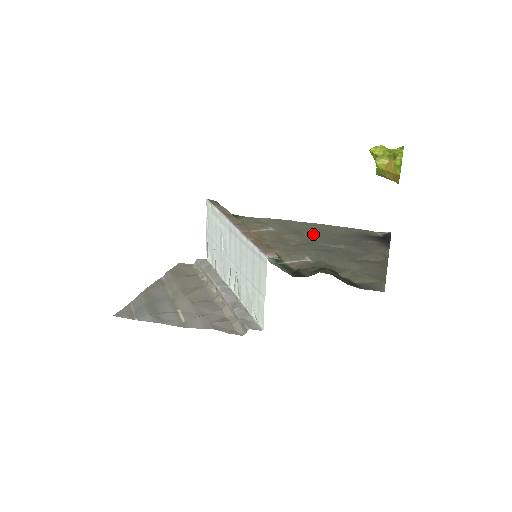
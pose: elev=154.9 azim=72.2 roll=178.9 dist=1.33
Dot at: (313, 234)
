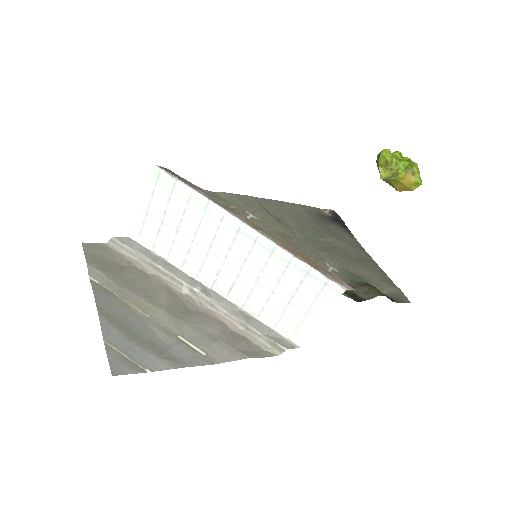
Dot at: (293, 221)
